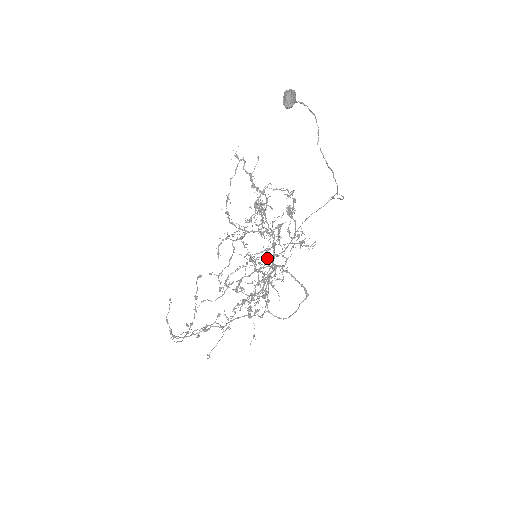
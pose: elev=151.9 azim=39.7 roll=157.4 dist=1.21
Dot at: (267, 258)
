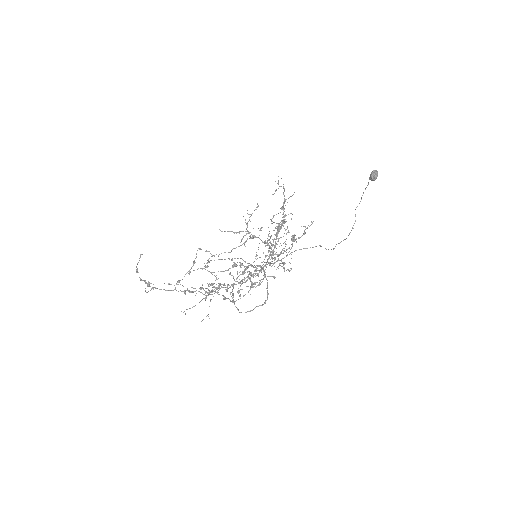
Dot at: occluded
